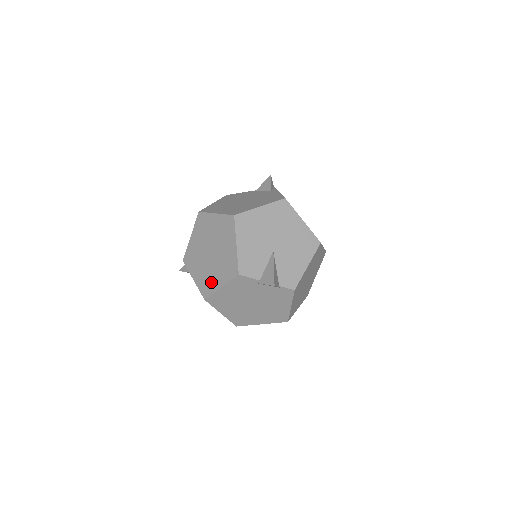
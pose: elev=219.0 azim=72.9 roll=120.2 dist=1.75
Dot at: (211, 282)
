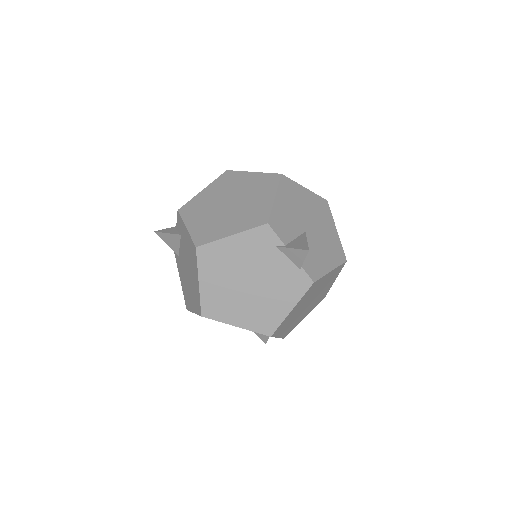
Dot at: (217, 230)
